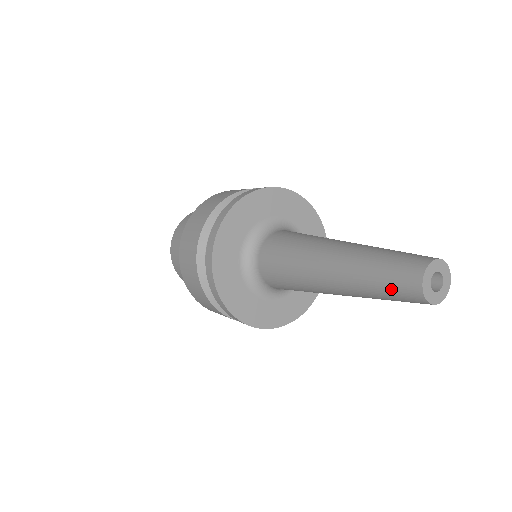
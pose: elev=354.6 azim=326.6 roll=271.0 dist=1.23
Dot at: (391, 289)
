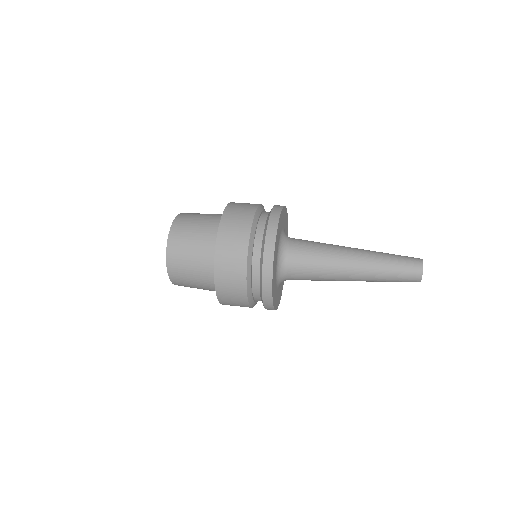
Dot at: (401, 280)
